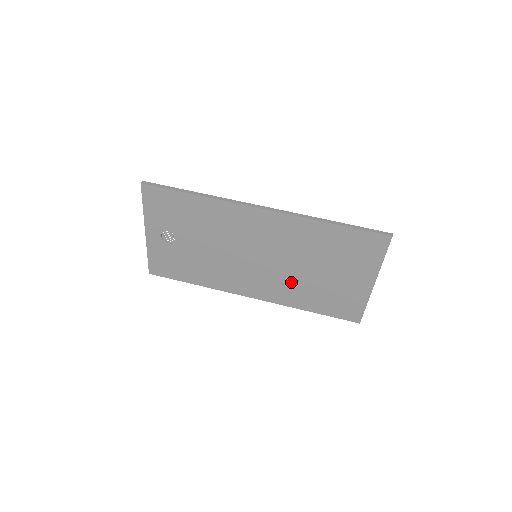
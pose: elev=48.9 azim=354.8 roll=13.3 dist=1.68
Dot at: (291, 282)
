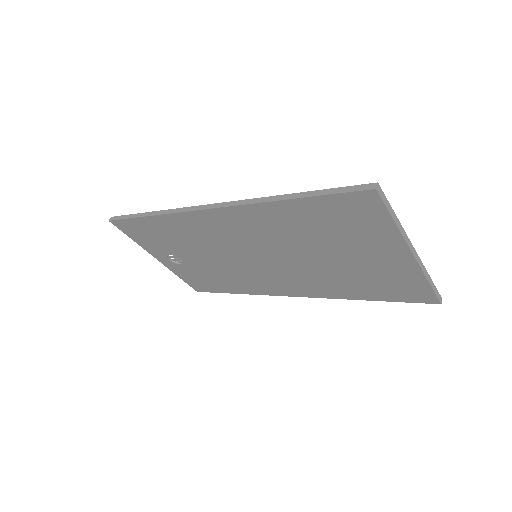
Dot at: (314, 274)
